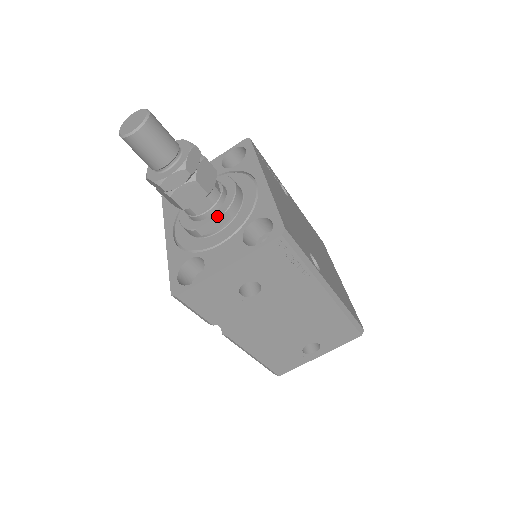
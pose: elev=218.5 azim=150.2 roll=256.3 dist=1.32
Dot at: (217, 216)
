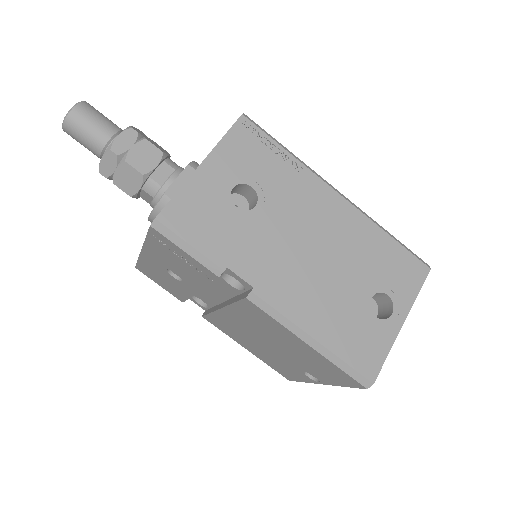
Dot at: (181, 172)
